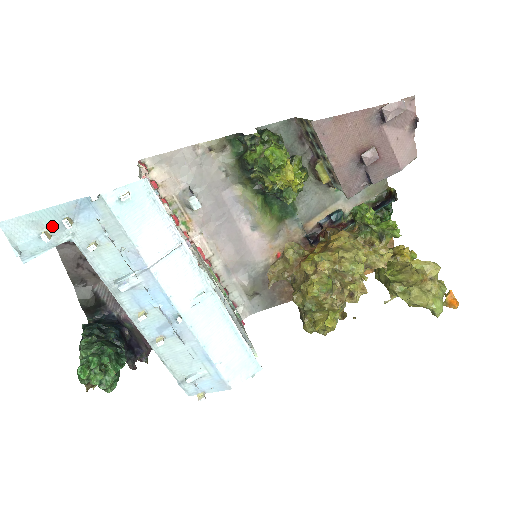
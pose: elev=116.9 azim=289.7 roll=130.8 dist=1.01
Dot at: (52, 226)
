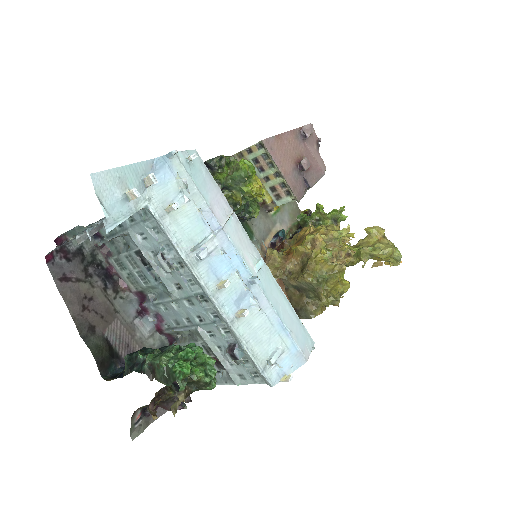
Dot at: (133, 187)
